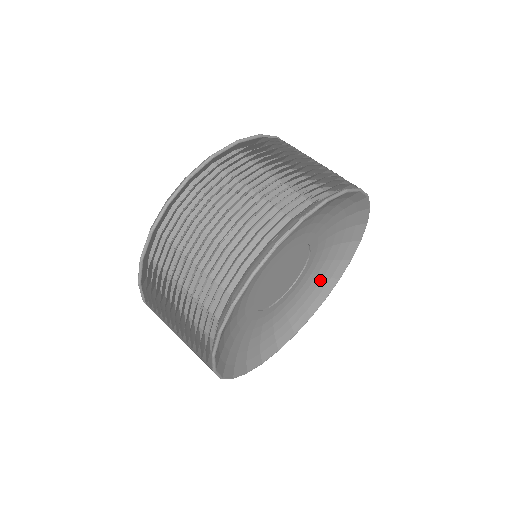
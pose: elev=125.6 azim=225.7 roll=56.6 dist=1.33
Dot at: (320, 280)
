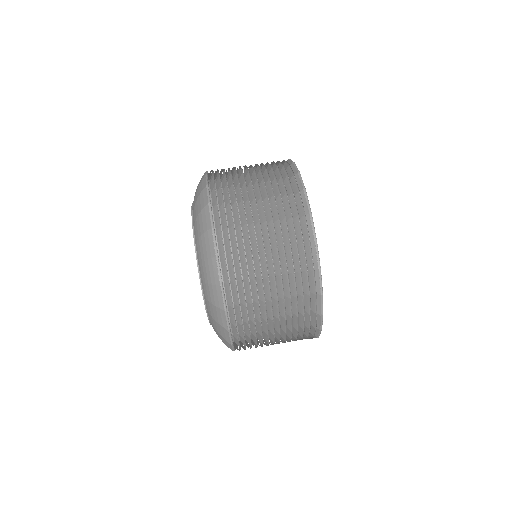
Dot at: occluded
